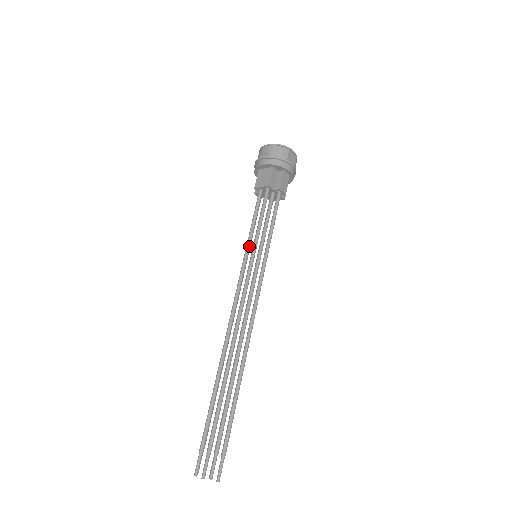
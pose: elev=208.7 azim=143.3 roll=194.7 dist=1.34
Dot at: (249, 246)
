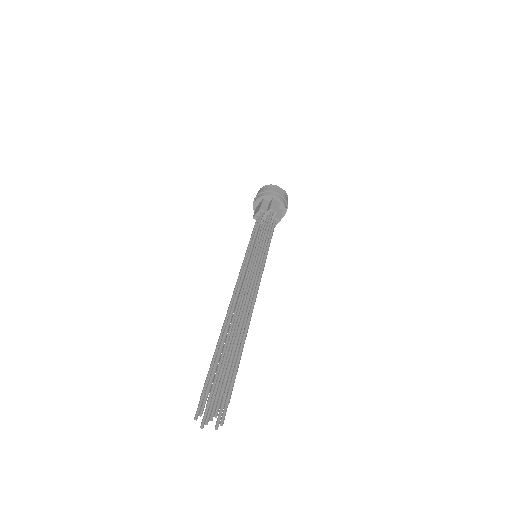
Dot at: (248, 249)
